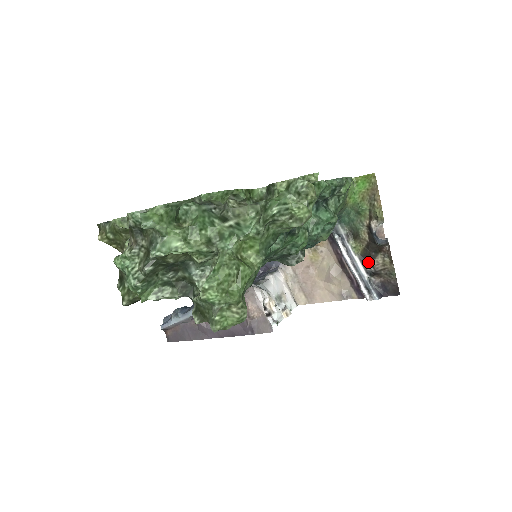
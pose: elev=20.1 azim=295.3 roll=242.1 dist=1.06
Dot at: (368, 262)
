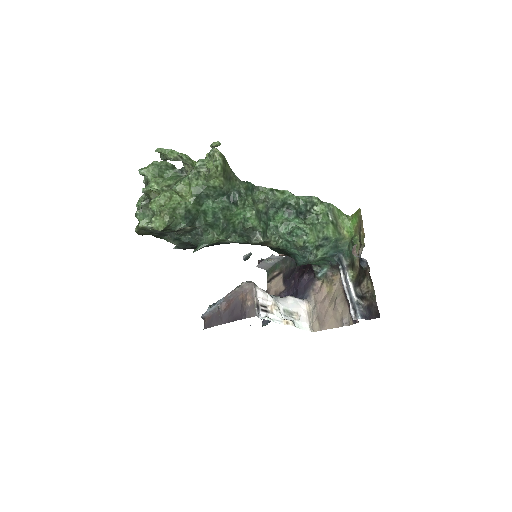
Dot at: (358, 287)
